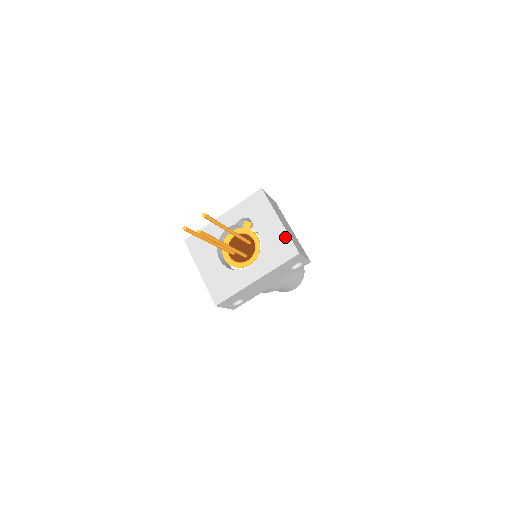
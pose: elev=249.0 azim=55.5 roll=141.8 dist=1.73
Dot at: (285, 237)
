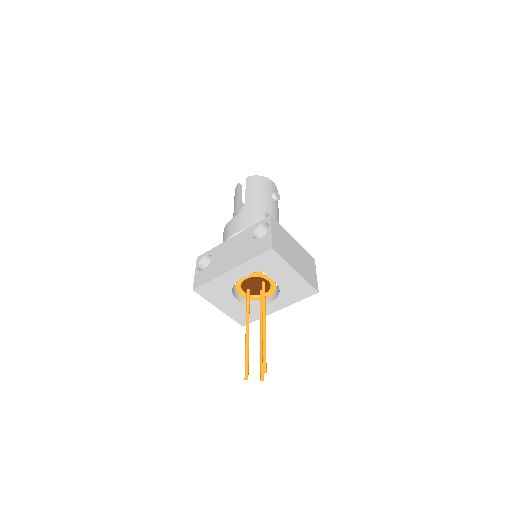
Dot at: (303, 283)
